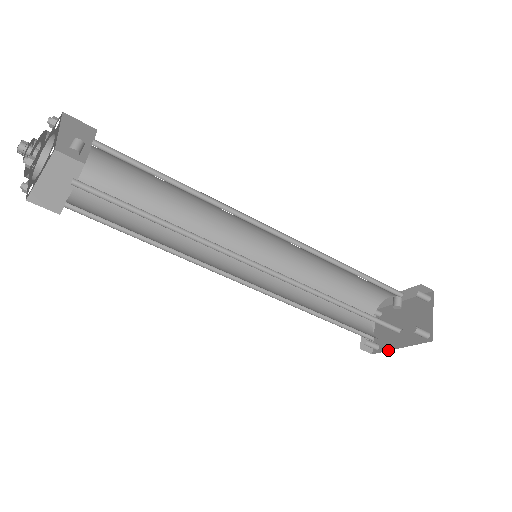
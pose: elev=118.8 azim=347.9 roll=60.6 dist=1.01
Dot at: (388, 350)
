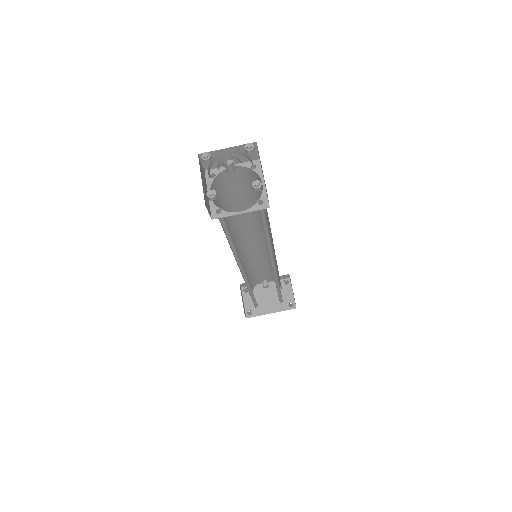
Dot at: occluded
